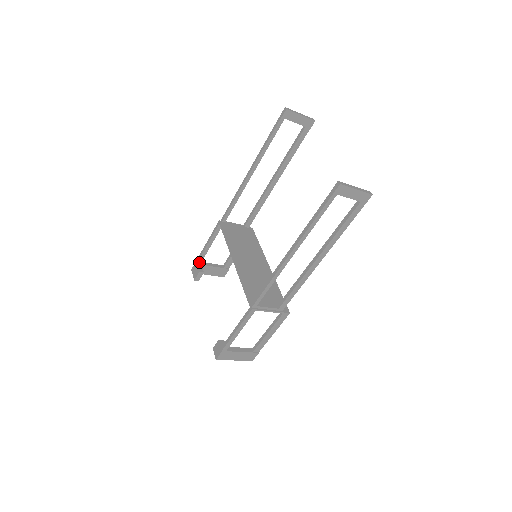
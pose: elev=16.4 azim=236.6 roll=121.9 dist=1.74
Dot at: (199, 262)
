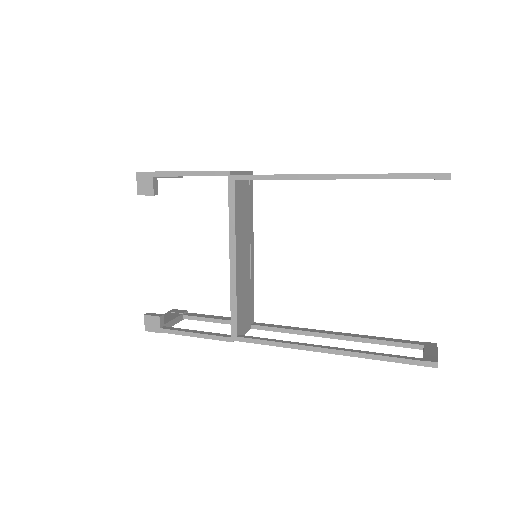
Dot at: (157, 176)
